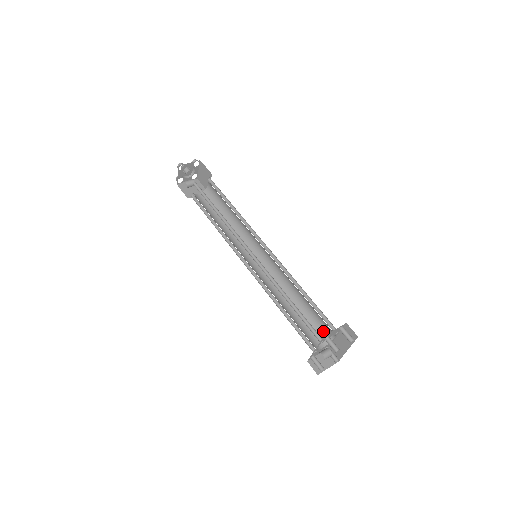
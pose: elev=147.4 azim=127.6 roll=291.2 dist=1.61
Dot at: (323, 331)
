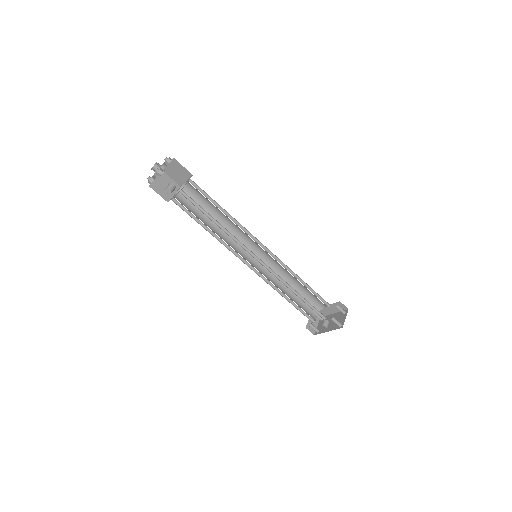
Dot at: (315, 304)
